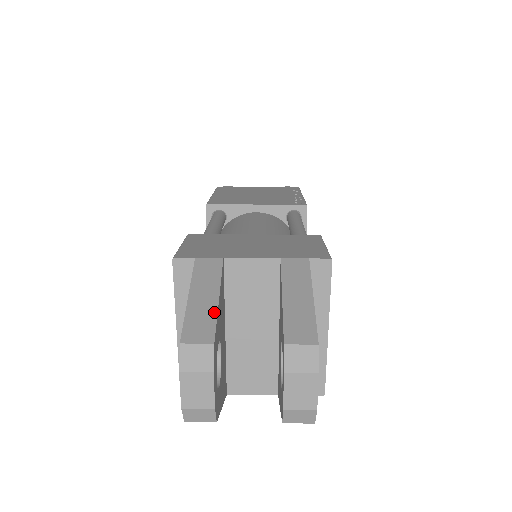
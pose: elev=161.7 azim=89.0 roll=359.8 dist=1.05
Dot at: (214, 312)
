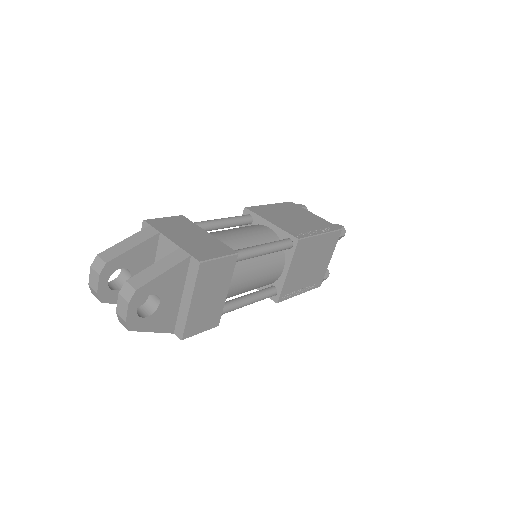
Dot at: (123, 252)
